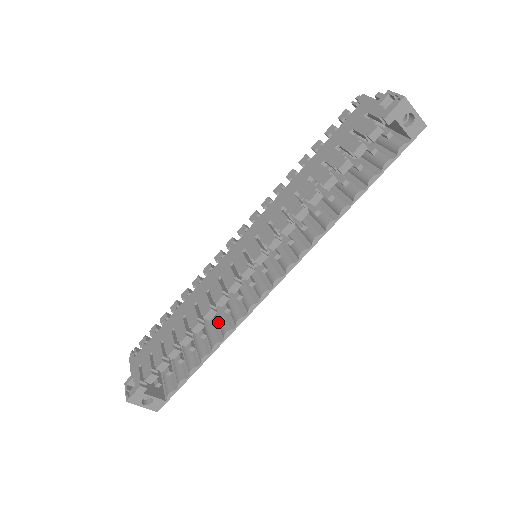
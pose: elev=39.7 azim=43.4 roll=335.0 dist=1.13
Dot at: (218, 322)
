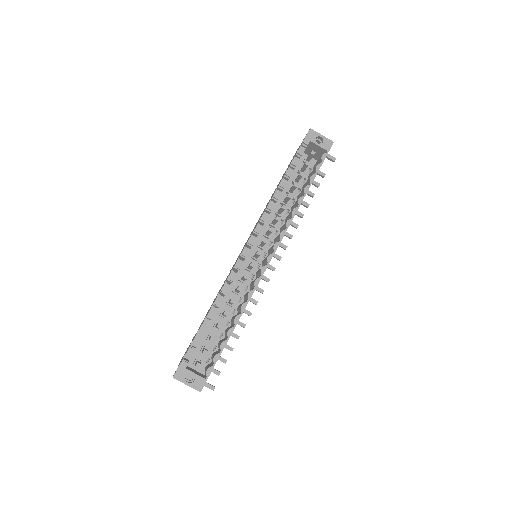
Dot at: occluded
